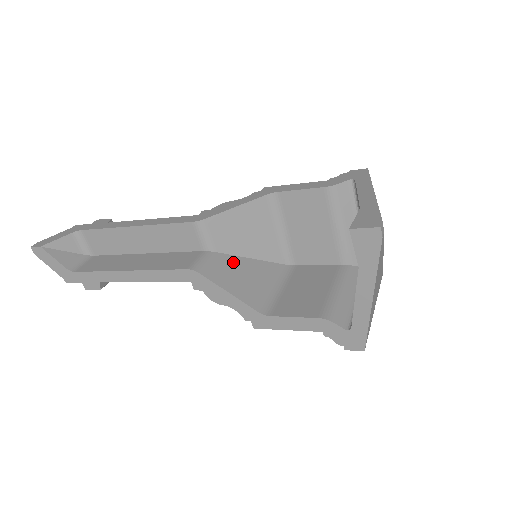
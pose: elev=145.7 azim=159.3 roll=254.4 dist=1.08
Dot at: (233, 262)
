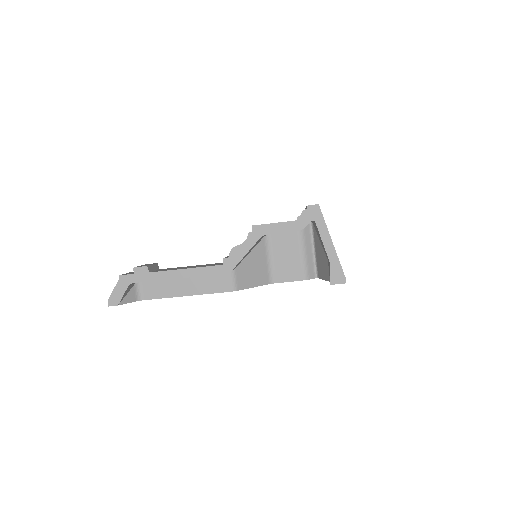
Dot at: (245, 265)
